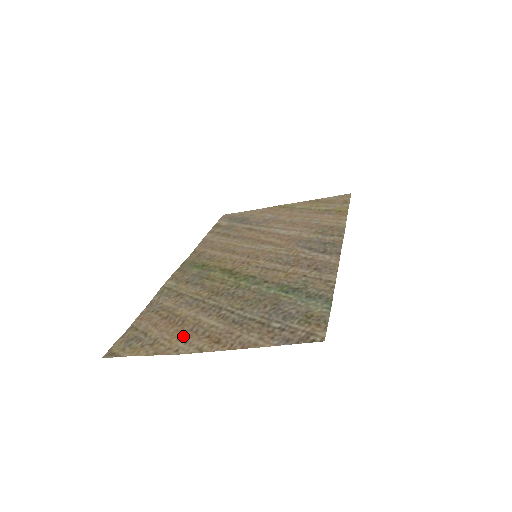
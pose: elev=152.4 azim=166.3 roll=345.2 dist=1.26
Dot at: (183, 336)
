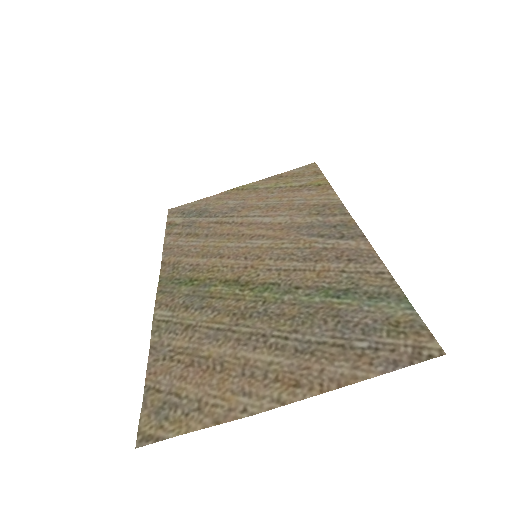
Dot at: (238, 386)
